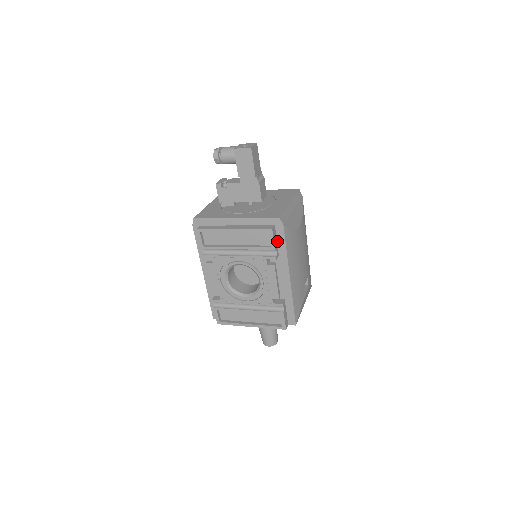
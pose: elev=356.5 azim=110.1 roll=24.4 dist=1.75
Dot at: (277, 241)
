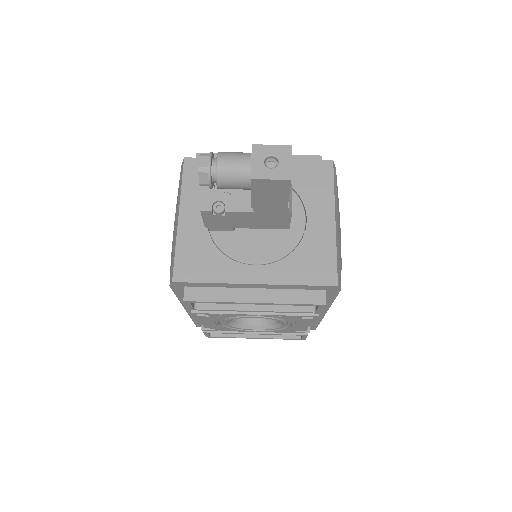
Dot at: occluded
